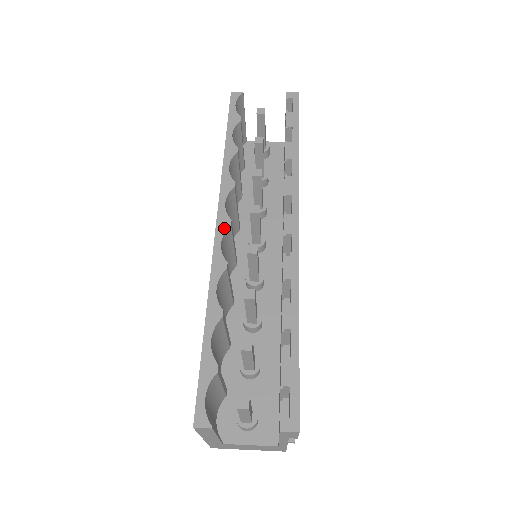
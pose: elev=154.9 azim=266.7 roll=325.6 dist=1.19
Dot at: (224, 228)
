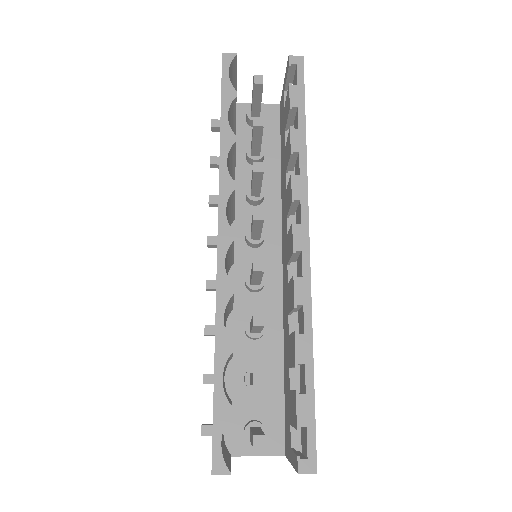
Dot at: (227, 243)
